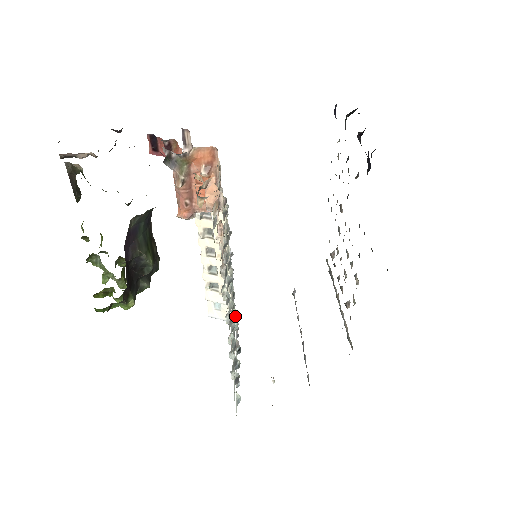
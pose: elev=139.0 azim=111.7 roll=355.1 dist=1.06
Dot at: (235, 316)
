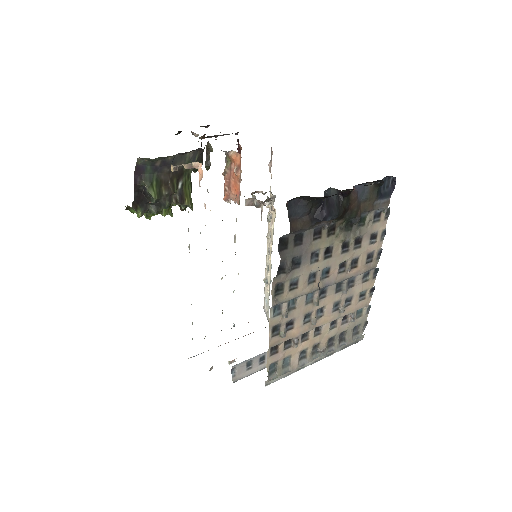
Dot at: occluded
